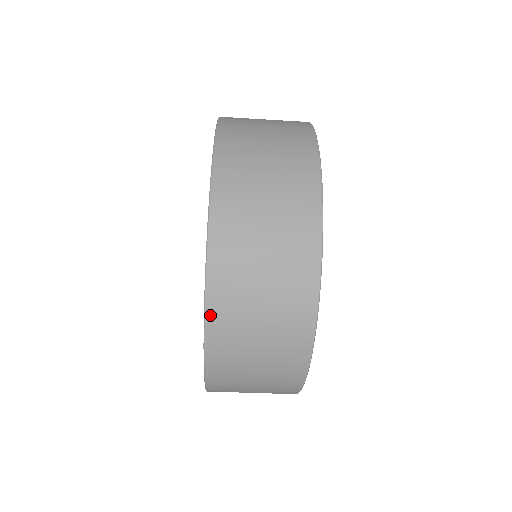
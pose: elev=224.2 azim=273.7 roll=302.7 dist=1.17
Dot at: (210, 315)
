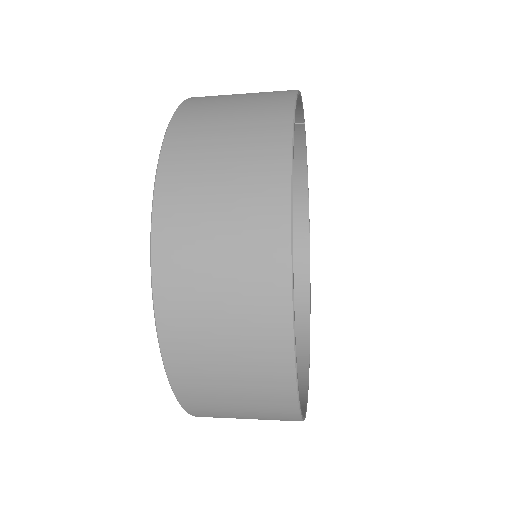
Dot at: occluded
